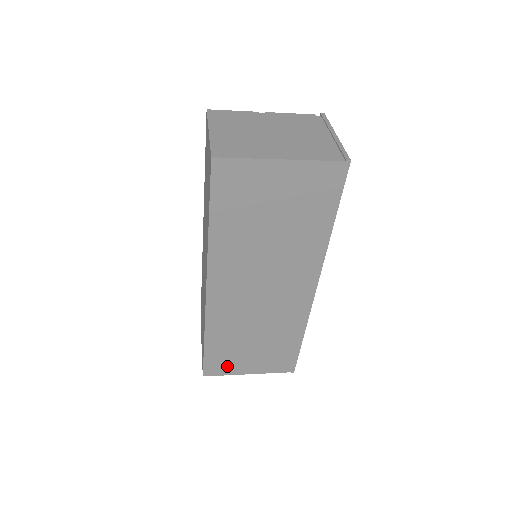
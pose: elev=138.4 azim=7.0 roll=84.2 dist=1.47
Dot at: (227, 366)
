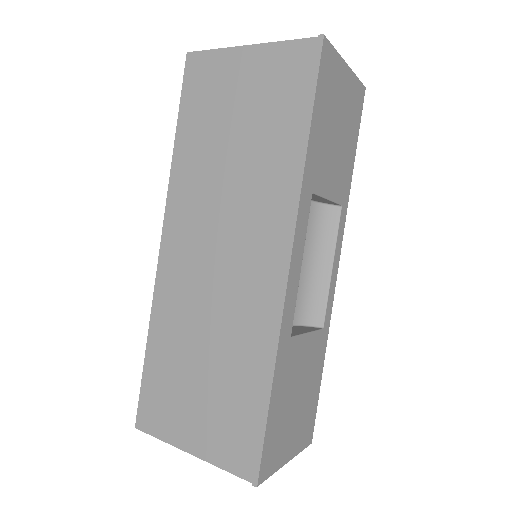
Dot at: (165, 416)
